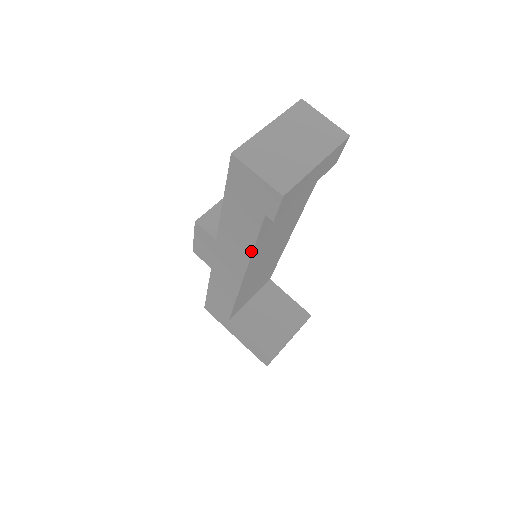
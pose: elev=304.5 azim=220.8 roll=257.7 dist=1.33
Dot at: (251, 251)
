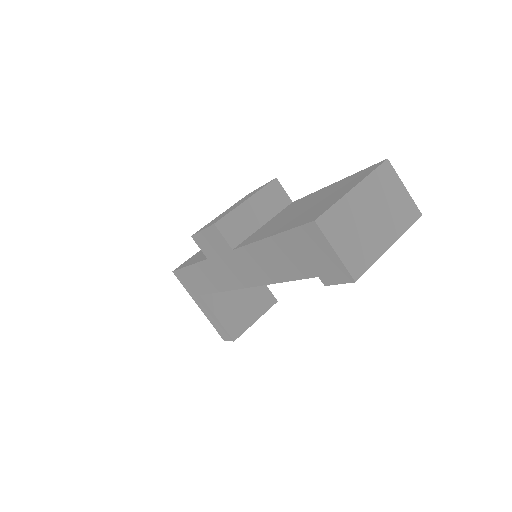
Dot at: (275, 282)
